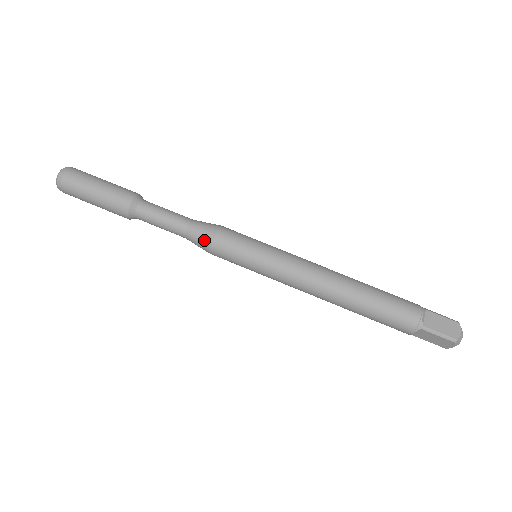
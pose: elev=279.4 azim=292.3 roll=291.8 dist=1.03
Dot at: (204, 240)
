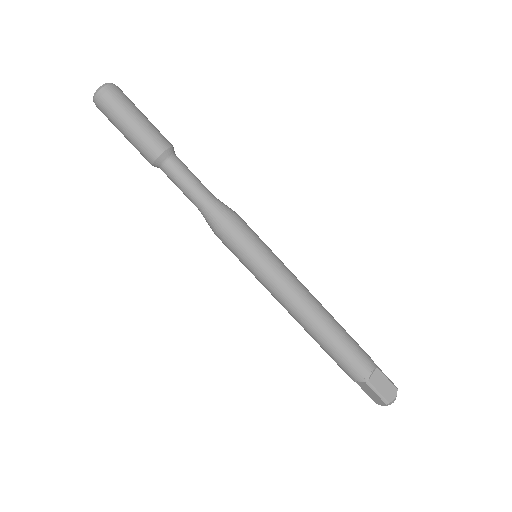
Dot at: (216, 222)
